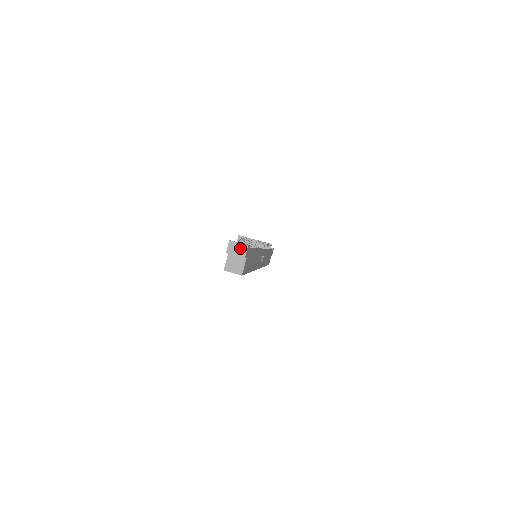
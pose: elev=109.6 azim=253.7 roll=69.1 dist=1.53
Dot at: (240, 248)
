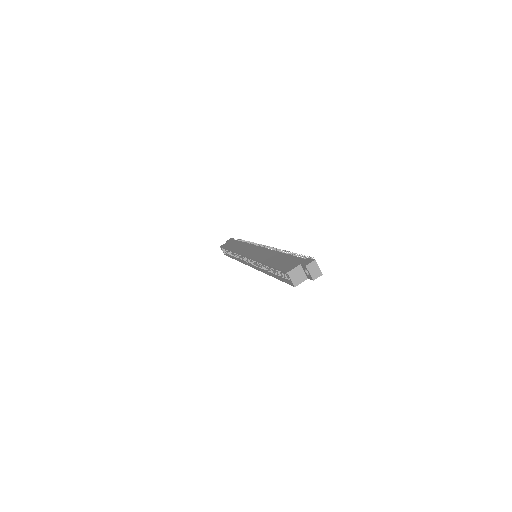
Dot at: (317, 271)
